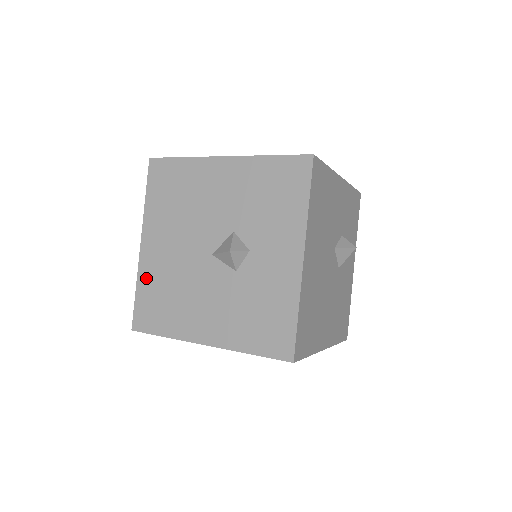
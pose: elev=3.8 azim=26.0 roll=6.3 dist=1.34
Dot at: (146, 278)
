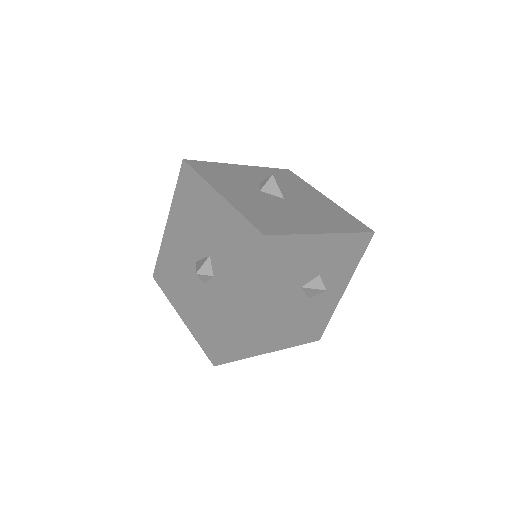
Dot at: (165, 249)
